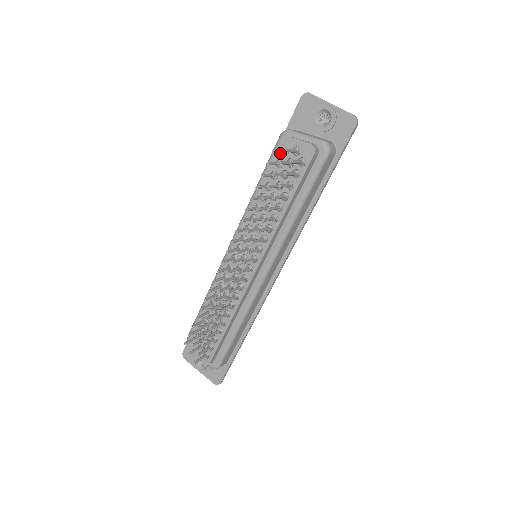
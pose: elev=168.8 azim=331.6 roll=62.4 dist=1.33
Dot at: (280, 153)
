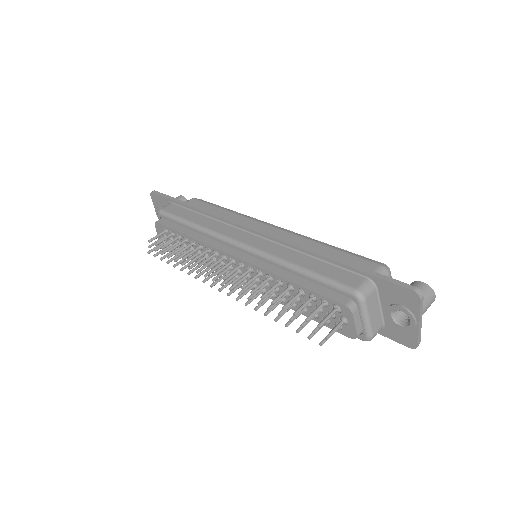
Dot at: (328, 316)
